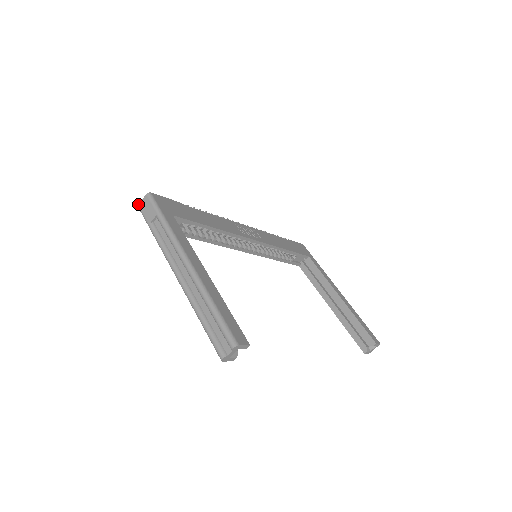
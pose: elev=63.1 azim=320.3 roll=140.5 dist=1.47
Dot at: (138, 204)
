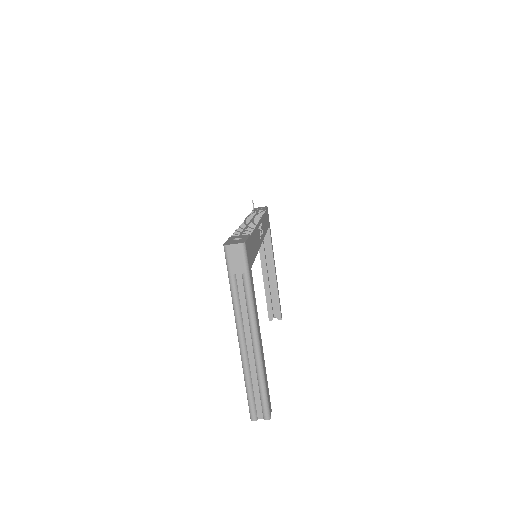
Dot at: (227, 244)
